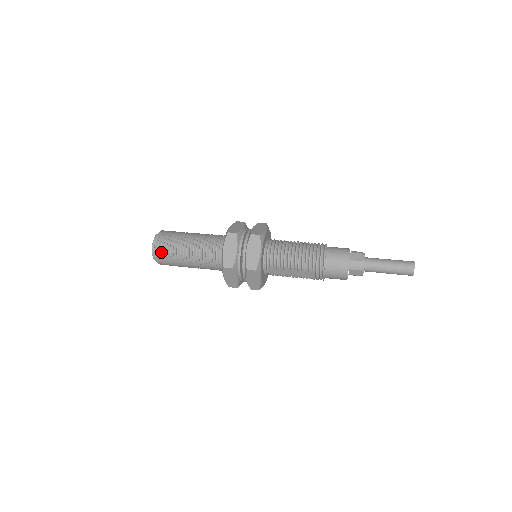
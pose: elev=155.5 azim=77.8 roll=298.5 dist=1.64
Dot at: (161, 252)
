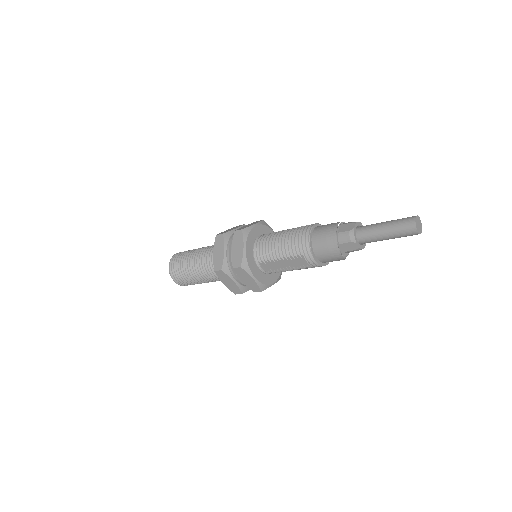
Dot at: (174, 271)
